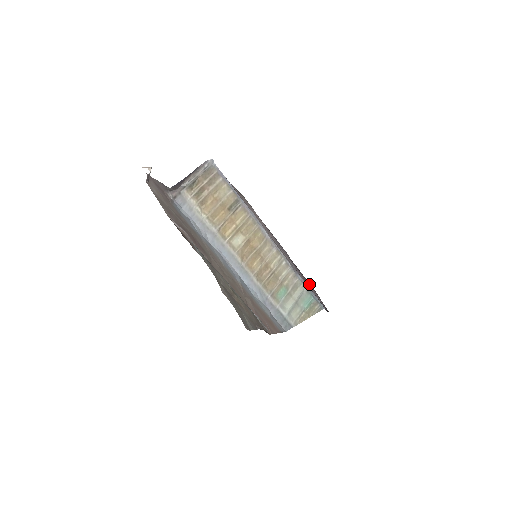
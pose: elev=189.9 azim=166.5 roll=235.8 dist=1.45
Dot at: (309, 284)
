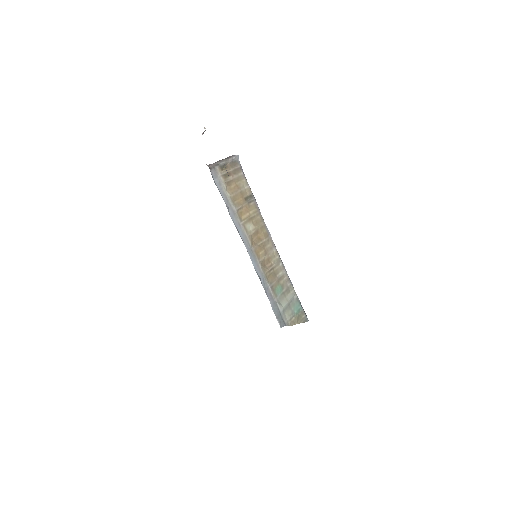
Dot at: occluded
